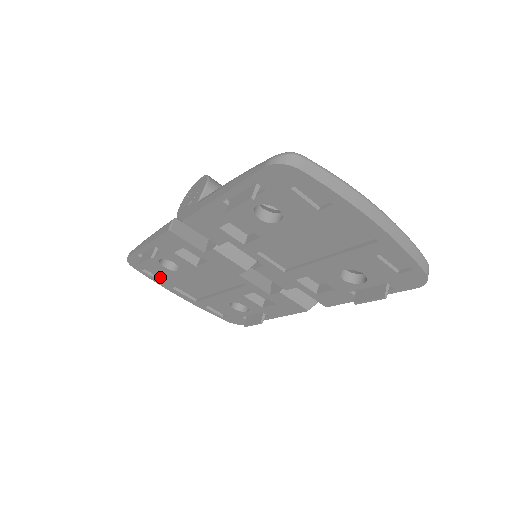
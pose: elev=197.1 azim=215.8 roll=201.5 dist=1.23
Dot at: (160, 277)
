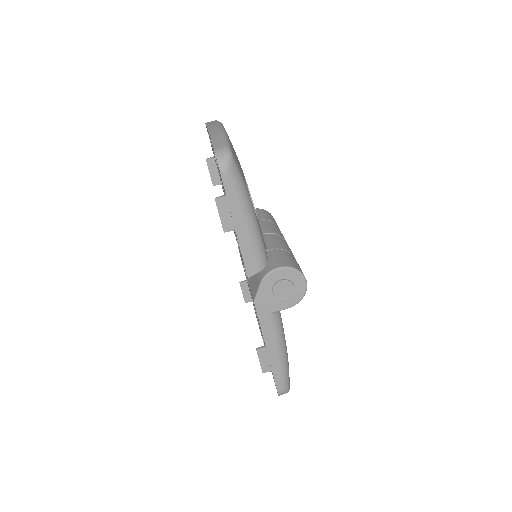
Dot at: occluded
